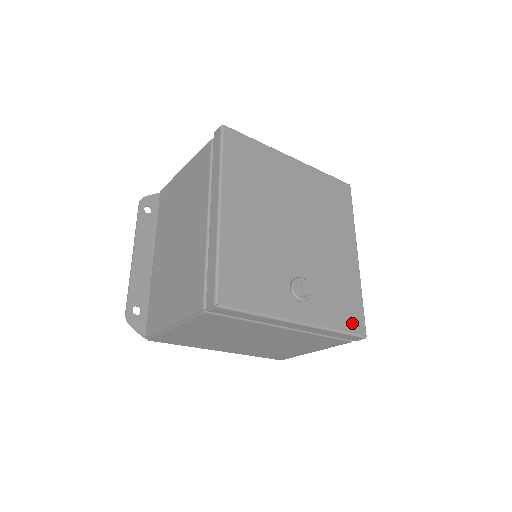
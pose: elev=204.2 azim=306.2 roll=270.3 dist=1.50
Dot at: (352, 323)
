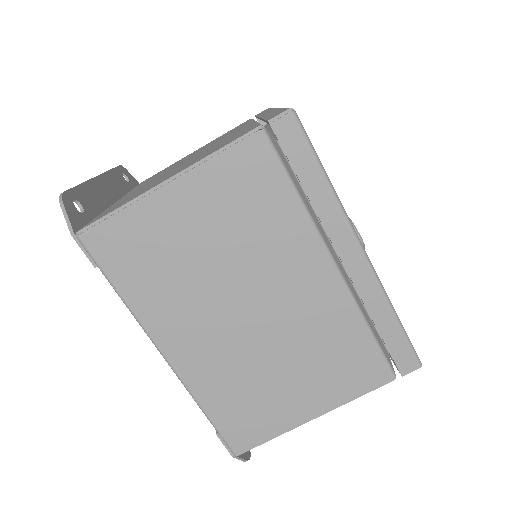
Dot at: occluded
